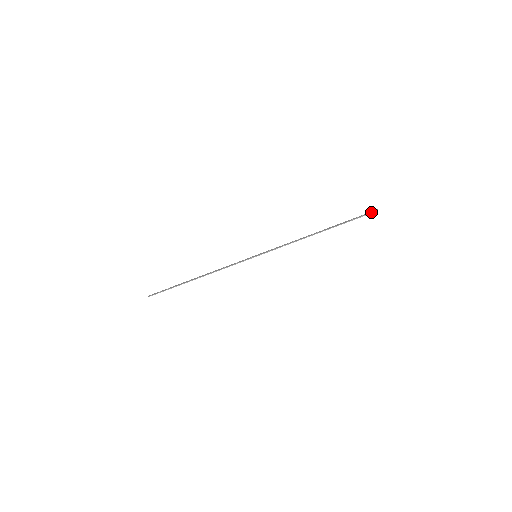
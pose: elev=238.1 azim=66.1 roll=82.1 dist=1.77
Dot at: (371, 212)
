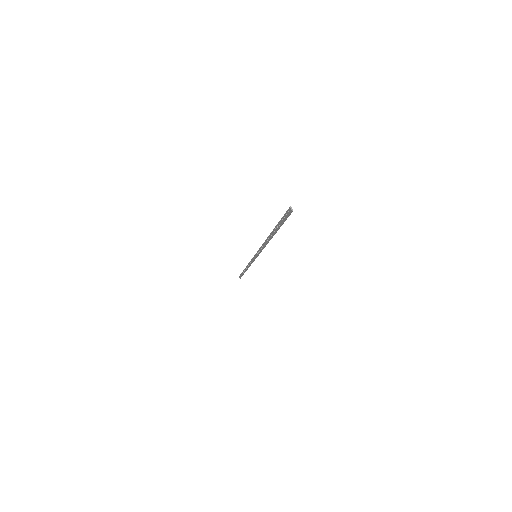
Dot at: (288, 214)
